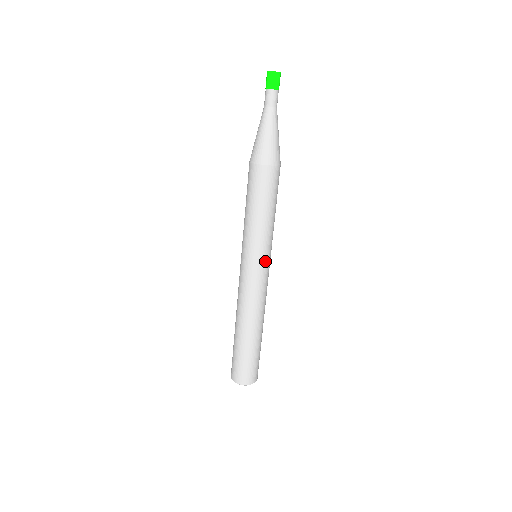
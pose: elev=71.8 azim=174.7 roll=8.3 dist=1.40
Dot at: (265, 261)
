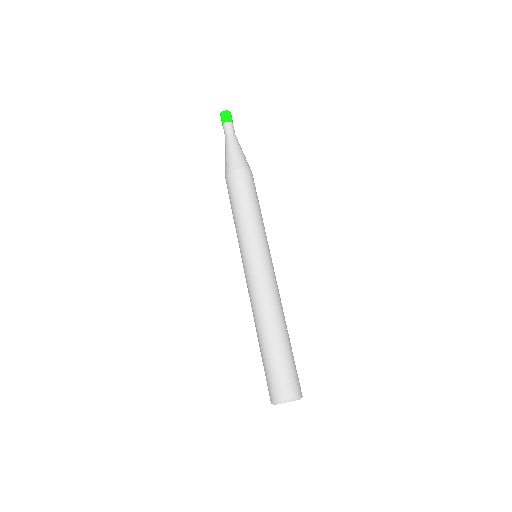
Dot at: (269, 252)
